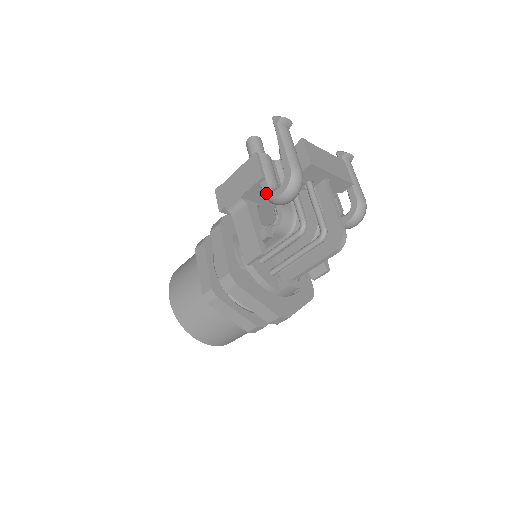
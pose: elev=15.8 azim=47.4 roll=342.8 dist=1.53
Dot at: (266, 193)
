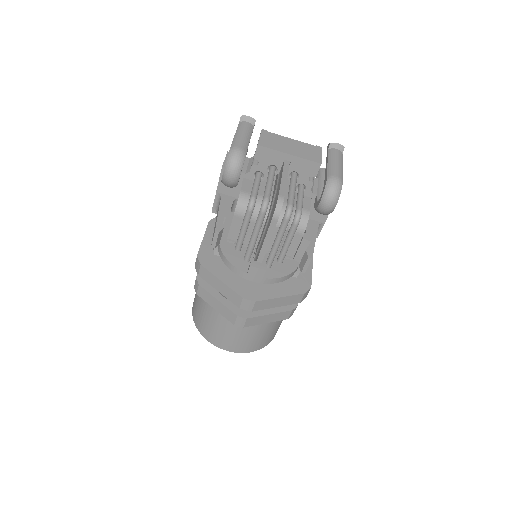
Dot at: occluded
